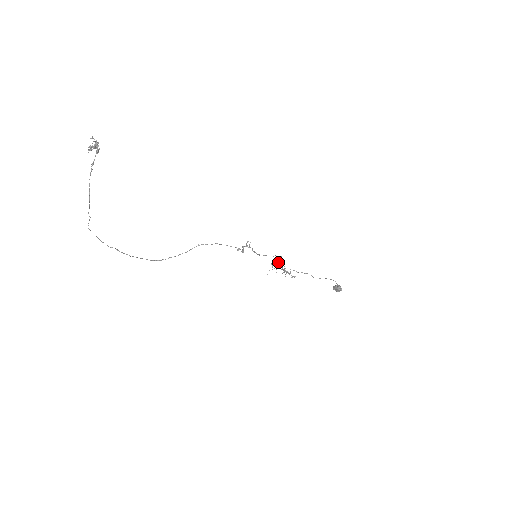
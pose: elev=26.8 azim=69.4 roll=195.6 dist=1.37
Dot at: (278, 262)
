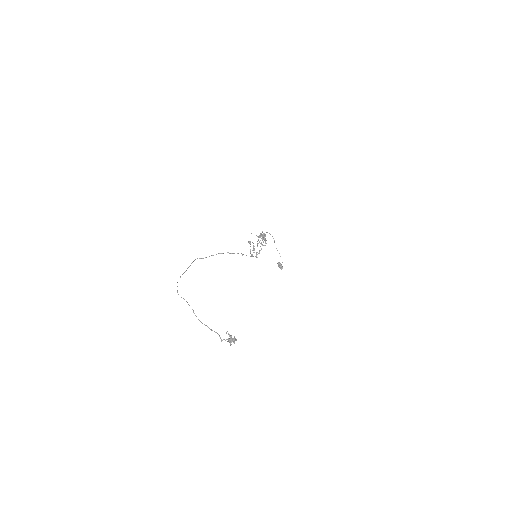
Dot at: occluded
